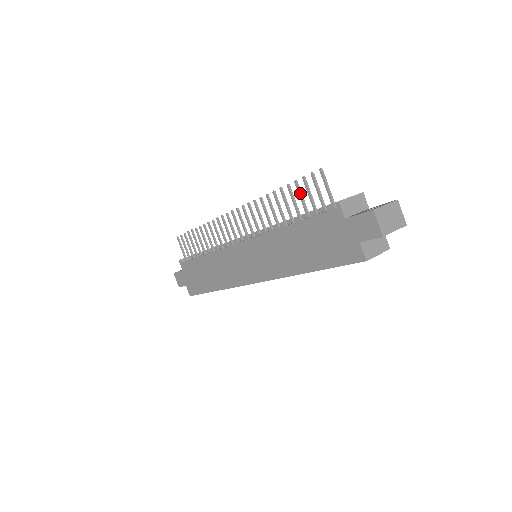
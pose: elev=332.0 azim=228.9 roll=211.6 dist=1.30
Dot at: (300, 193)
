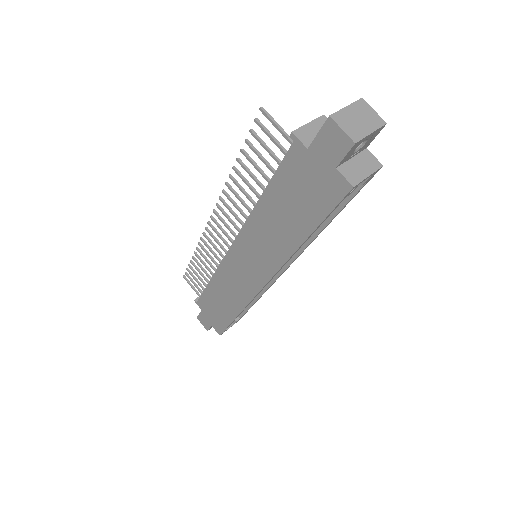
Dot at: (256, 151)
